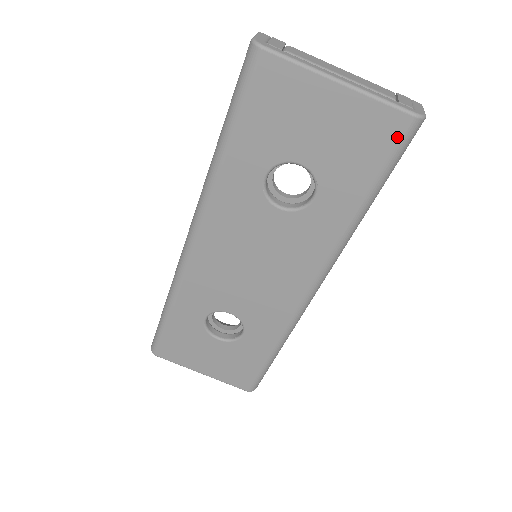
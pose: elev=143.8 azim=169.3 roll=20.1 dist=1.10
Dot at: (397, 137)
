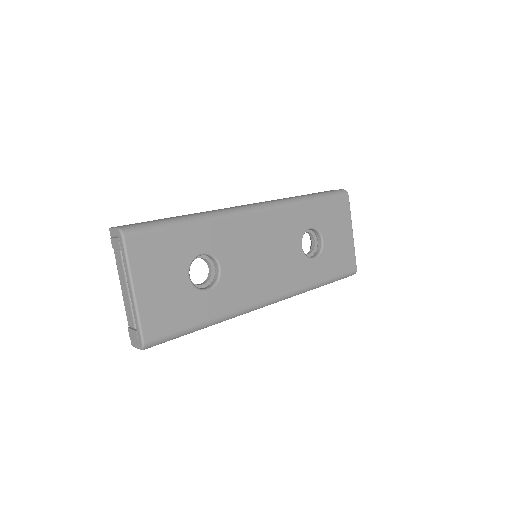
Dot at: (349, 270)
